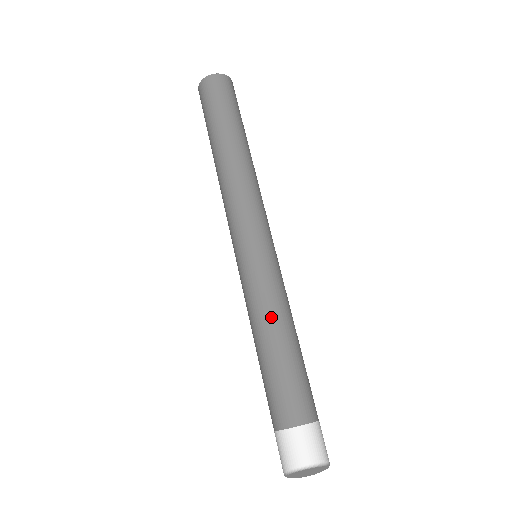
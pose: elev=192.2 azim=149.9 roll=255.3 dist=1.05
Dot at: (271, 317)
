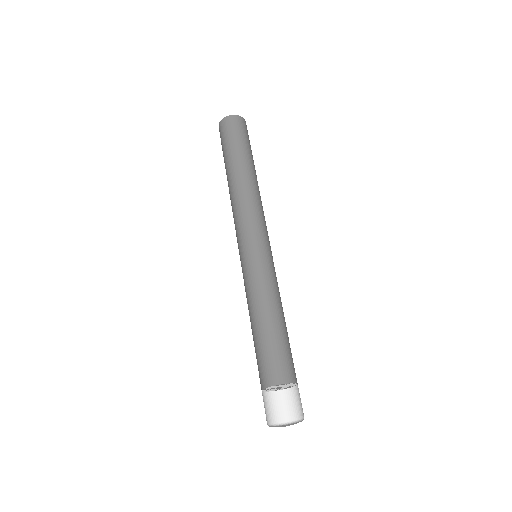
Dot at: (253, 305)
